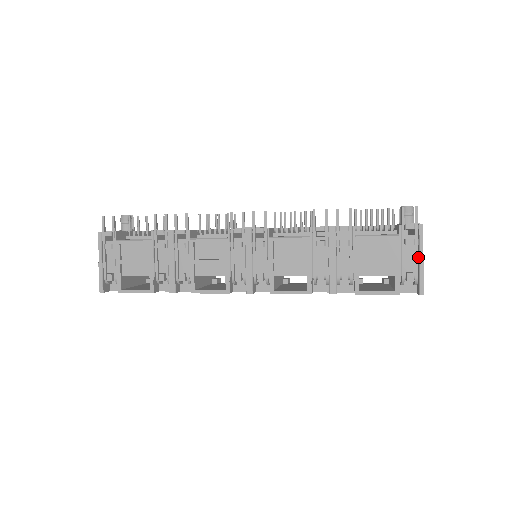
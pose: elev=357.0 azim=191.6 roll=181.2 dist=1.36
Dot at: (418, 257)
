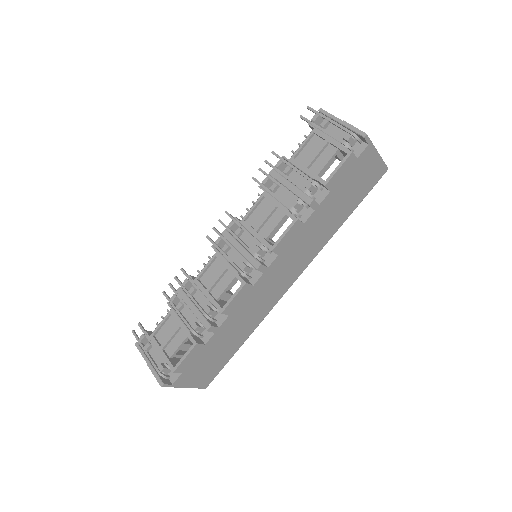
Dot at: (339, 124)
